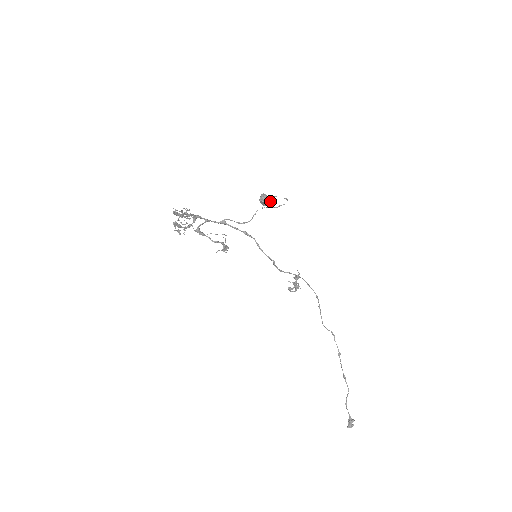
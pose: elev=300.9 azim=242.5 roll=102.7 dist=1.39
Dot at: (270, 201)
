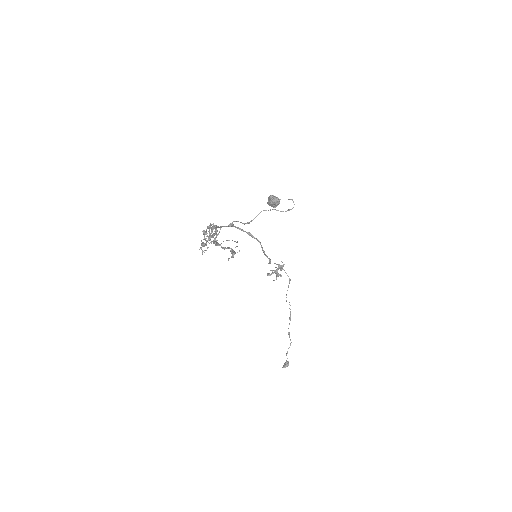
Dot at: occluded
